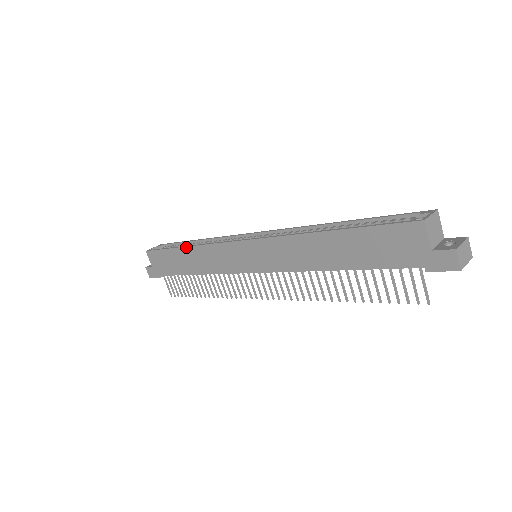
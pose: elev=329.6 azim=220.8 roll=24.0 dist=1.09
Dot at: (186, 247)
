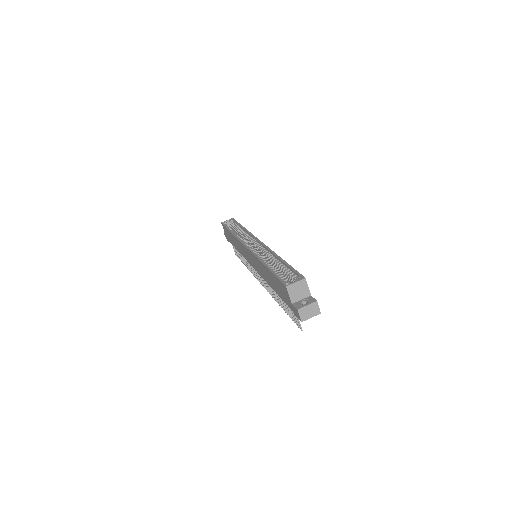
Dot at: (231, 233)
